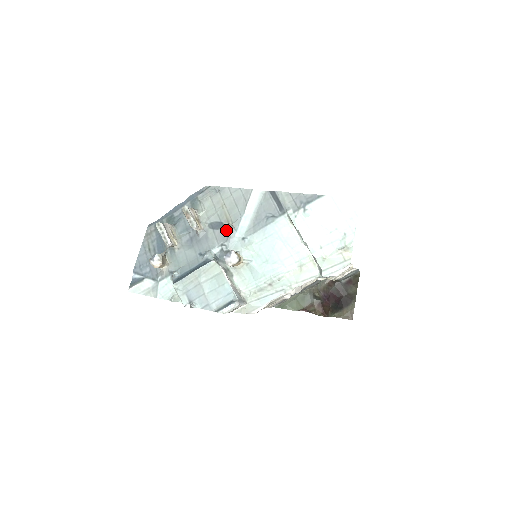
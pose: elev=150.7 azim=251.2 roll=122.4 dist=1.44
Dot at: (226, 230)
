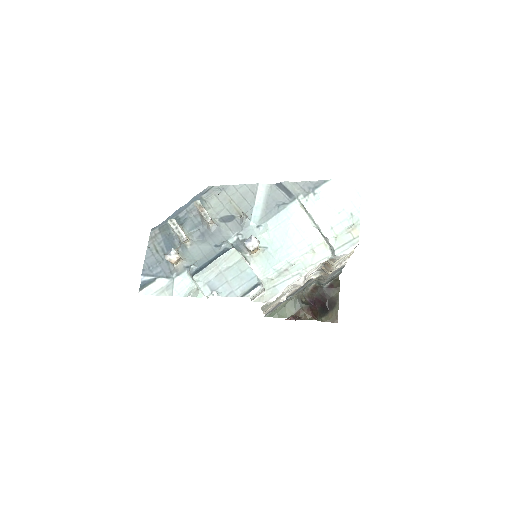
Dot at: (239, 221)
